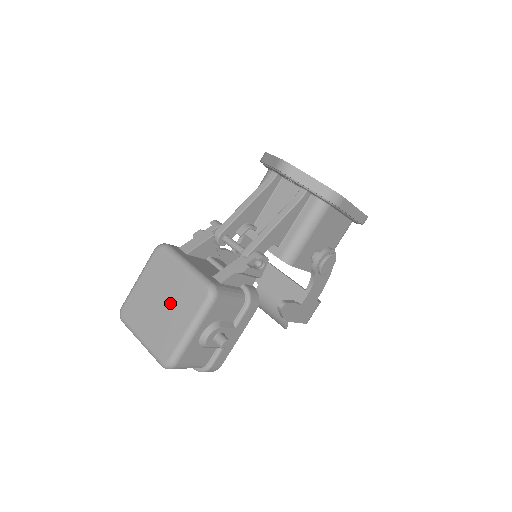
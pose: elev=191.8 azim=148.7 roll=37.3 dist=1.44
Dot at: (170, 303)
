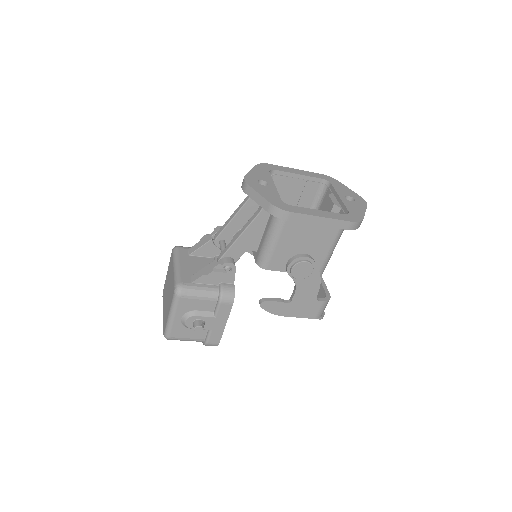
Dot at: (169, 292)
